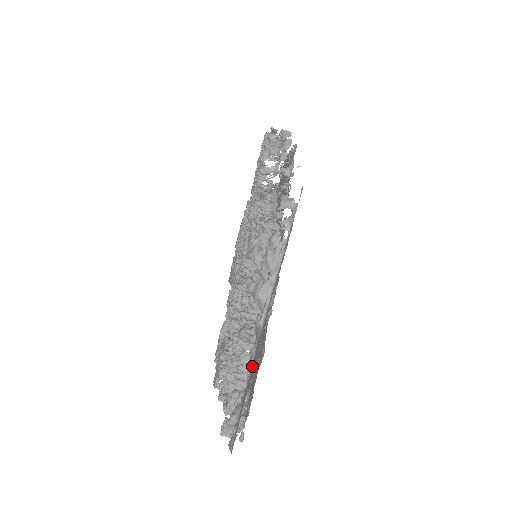
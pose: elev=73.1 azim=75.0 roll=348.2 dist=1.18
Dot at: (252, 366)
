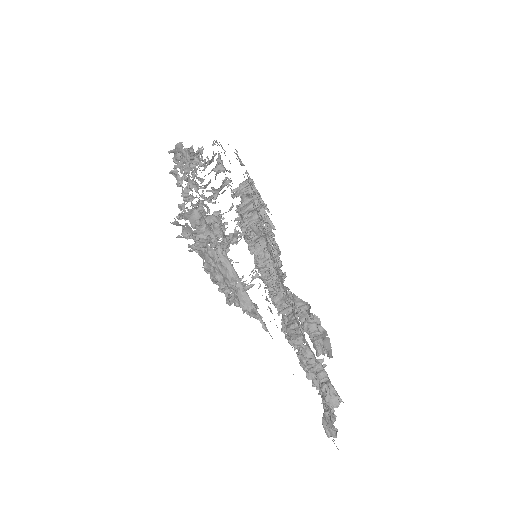
Dot at: occluded
